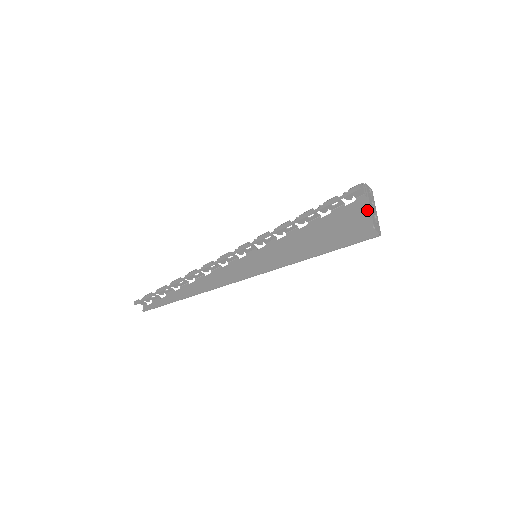
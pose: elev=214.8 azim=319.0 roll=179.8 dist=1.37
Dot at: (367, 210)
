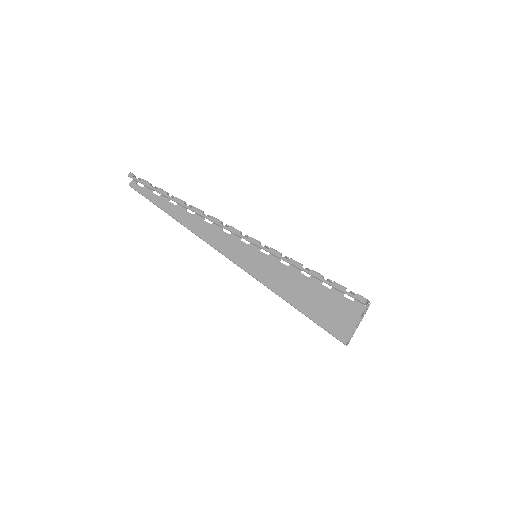
Dot at: (354, 318)
